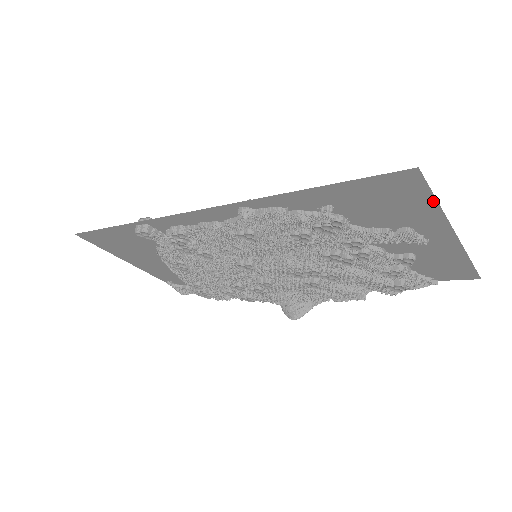
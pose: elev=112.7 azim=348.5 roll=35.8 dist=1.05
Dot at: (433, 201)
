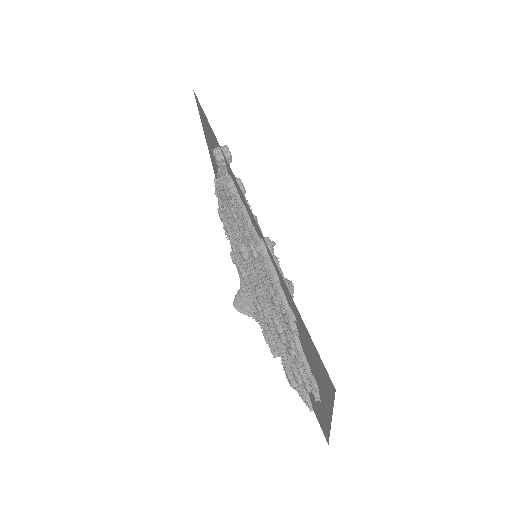
Dot at: (332, 403)
